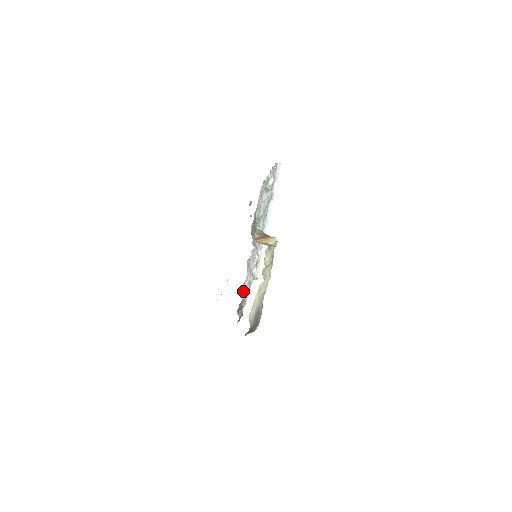
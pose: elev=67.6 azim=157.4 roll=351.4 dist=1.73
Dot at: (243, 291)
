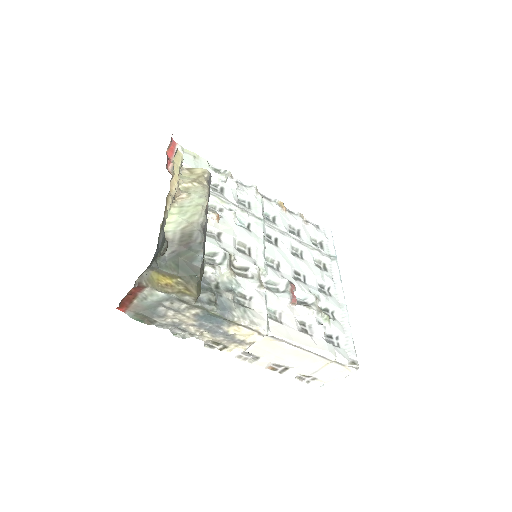
Dot at: (209, 264)
